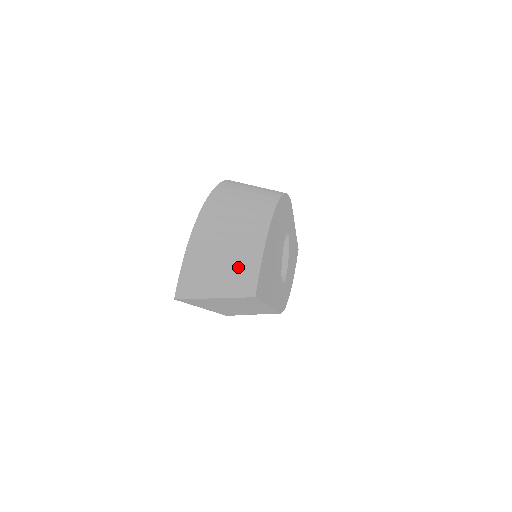
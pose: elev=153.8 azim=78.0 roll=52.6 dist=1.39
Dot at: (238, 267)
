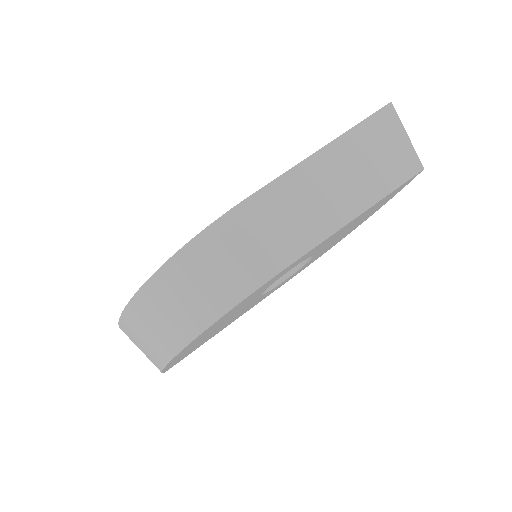
Dot at: (150, 360)
